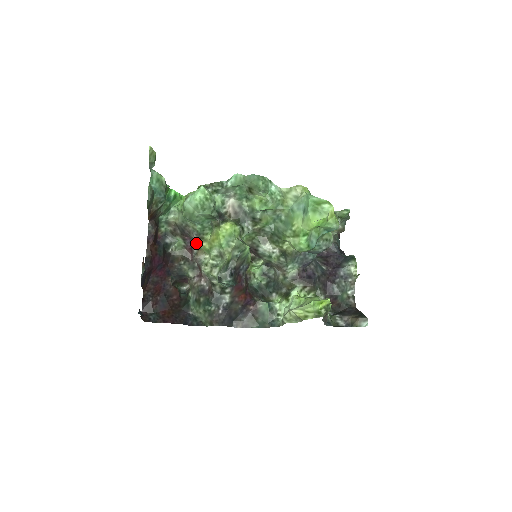
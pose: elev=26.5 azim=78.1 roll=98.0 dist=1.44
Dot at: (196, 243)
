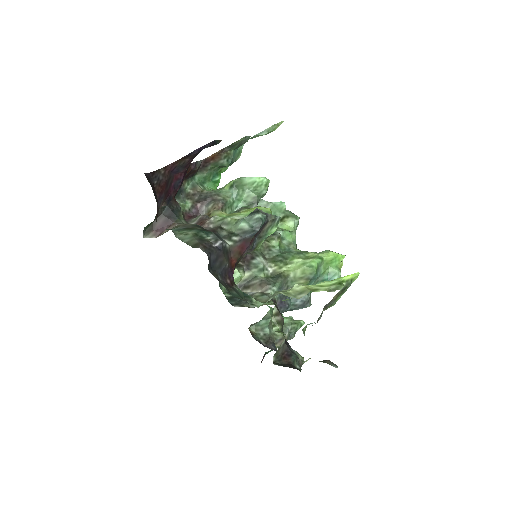
Dot at: occluded
